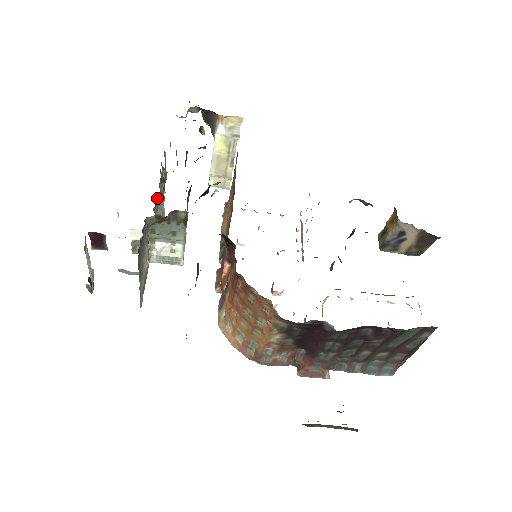
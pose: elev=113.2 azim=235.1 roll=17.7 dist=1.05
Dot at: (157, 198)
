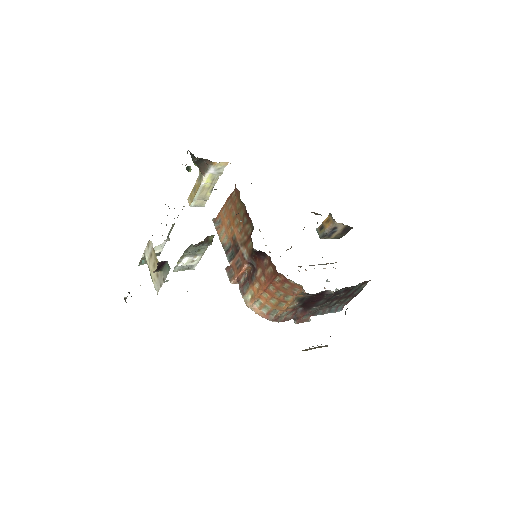
Dot at: (172, 225)
